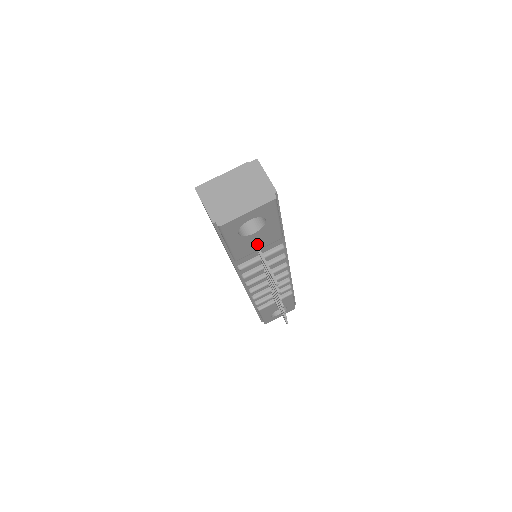
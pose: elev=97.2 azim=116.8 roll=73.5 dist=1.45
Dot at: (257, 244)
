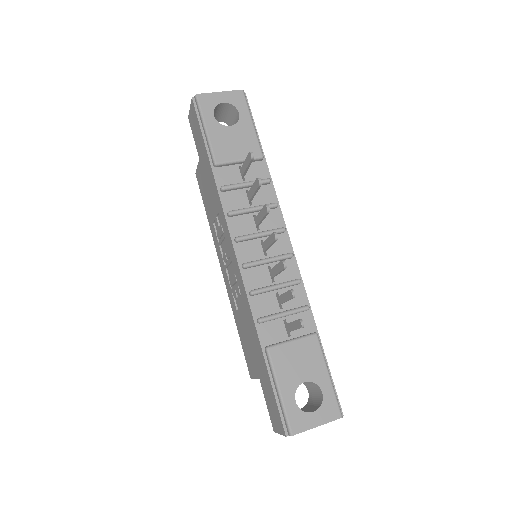
Dot at: (236, 148)
